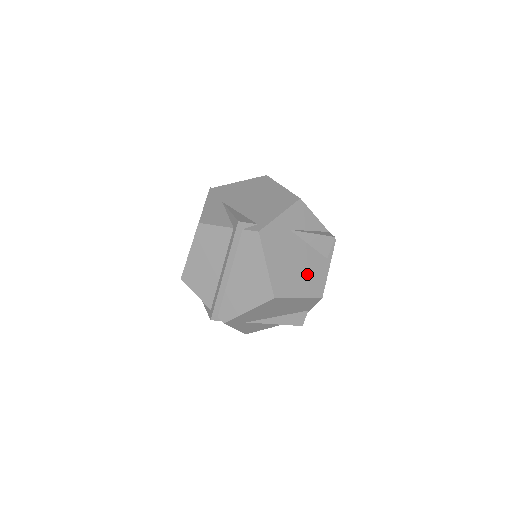
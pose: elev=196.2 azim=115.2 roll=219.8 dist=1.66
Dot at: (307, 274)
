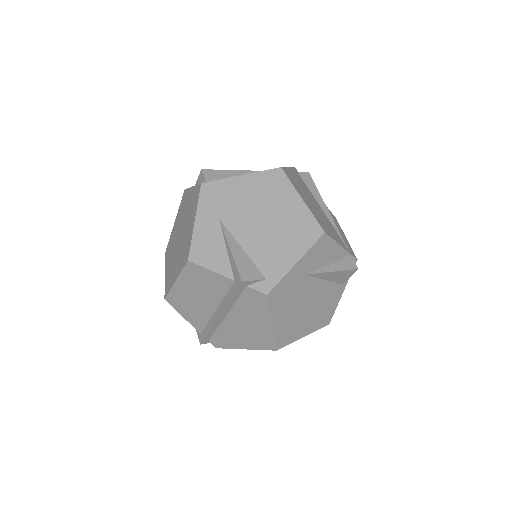
Dot at: (317, 310)
